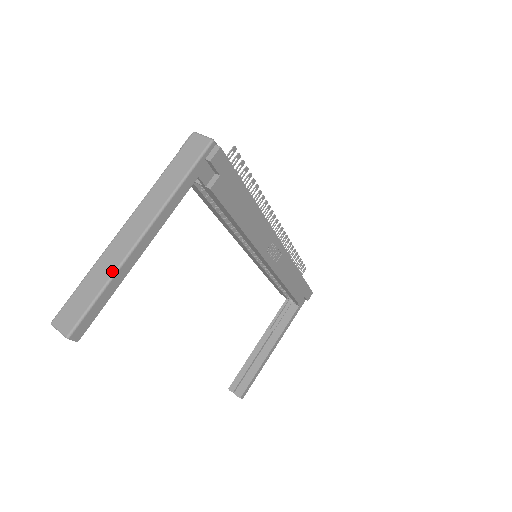
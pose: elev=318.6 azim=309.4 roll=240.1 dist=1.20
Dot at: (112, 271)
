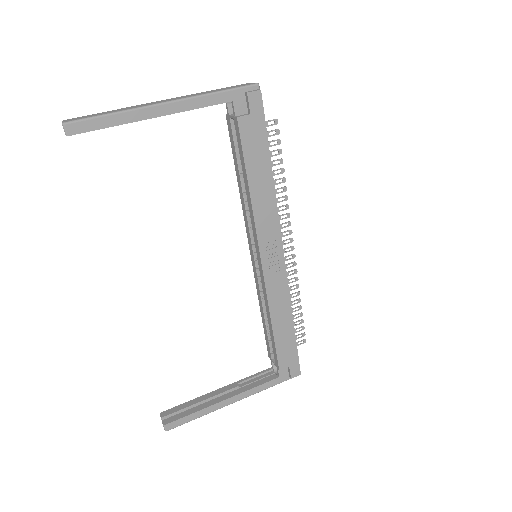
Dot at: (128, 109)
